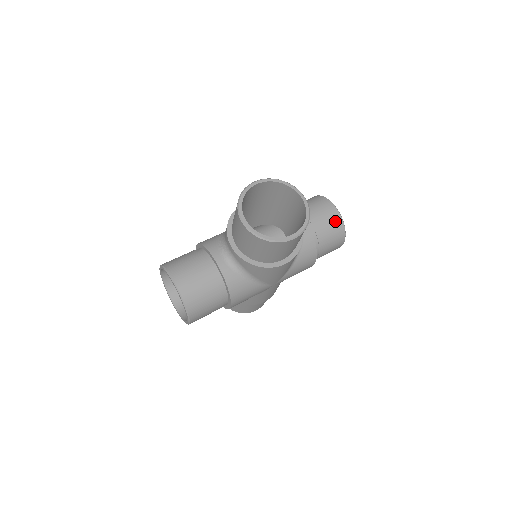
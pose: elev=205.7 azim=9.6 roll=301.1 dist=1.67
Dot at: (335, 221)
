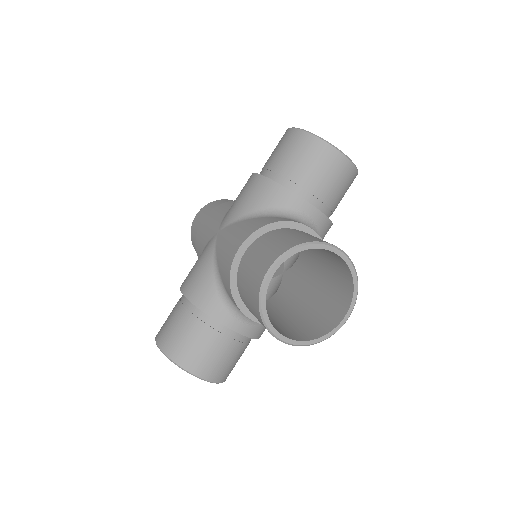
Dot at: (347, 175)
